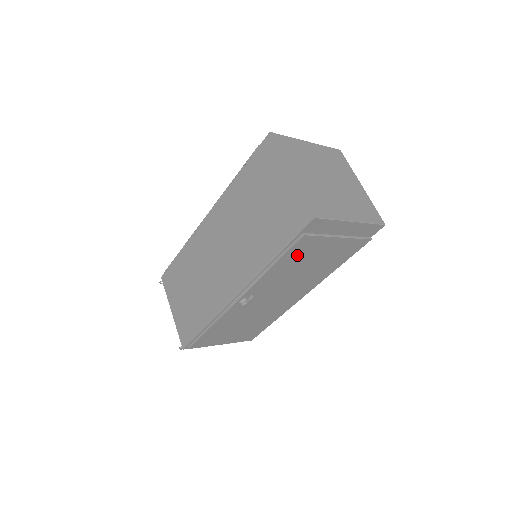
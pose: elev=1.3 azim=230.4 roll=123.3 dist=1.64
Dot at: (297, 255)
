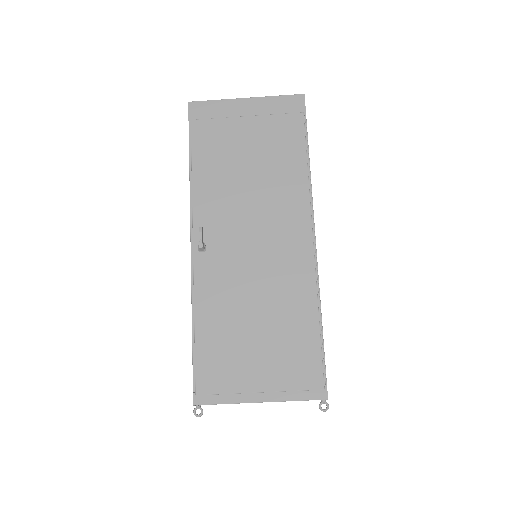
Dot at: (212, 152)
